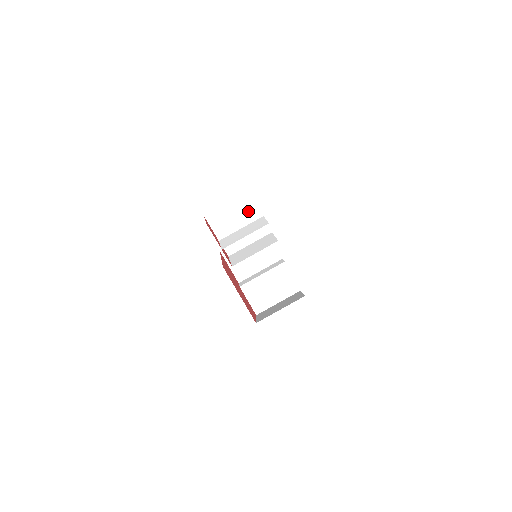
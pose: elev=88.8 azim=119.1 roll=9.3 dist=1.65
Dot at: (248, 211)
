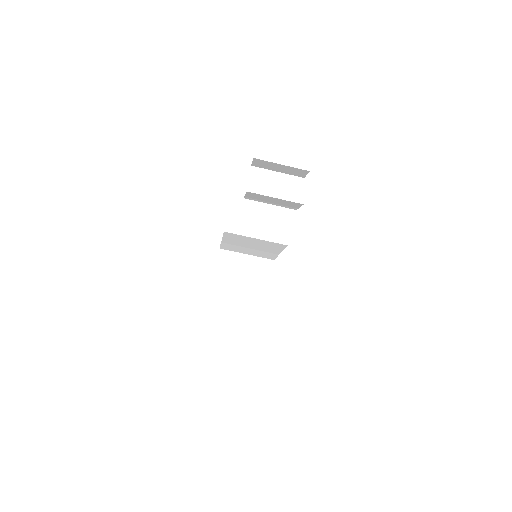
Dot at: (289, 193)
